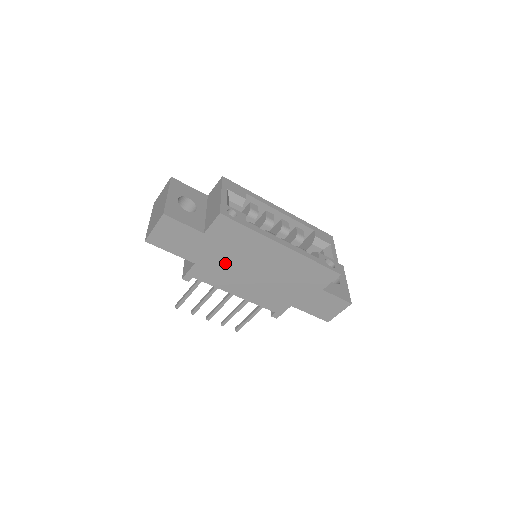
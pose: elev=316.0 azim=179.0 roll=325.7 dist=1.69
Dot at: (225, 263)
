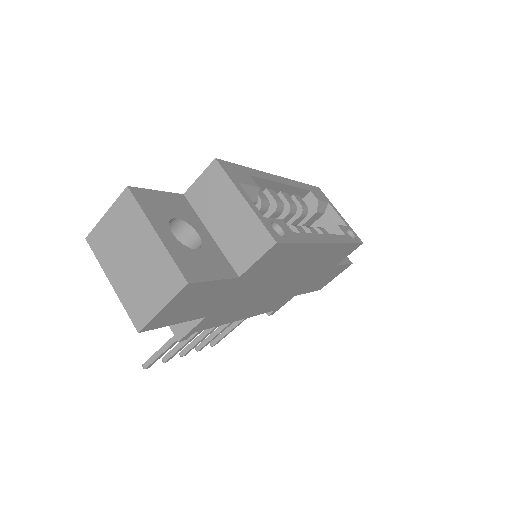
Dot at: (247, 295)
